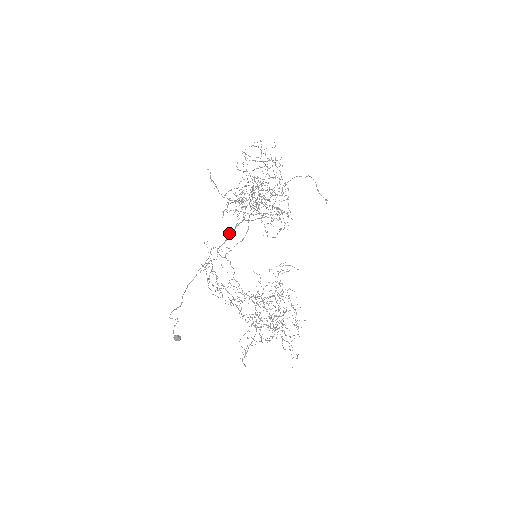
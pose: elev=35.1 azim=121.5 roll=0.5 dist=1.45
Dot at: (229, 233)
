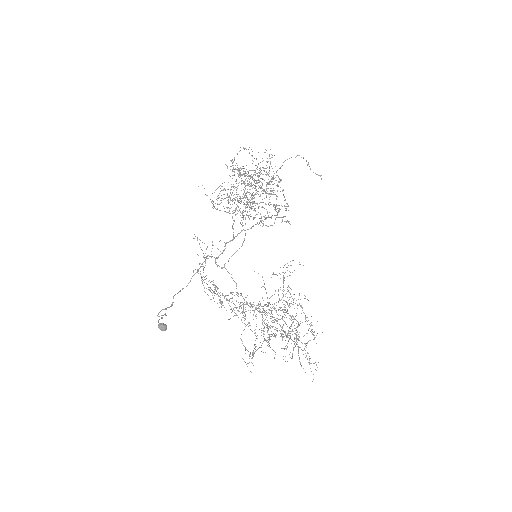
Dot at: (227, 242)
